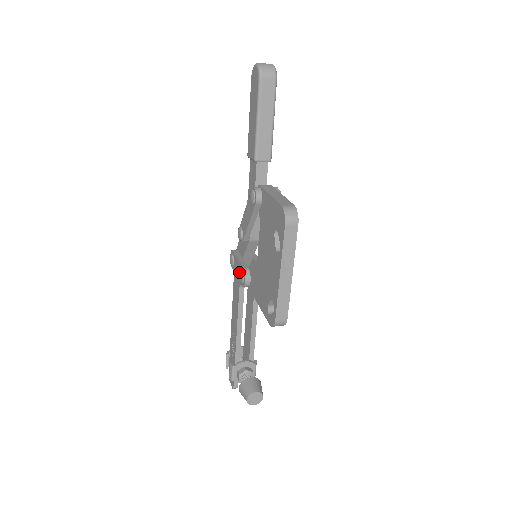
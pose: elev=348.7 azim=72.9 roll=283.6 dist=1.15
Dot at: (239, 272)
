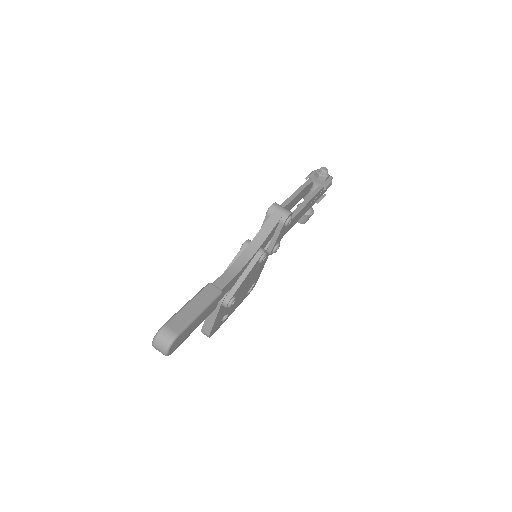
Dot at: occluded
